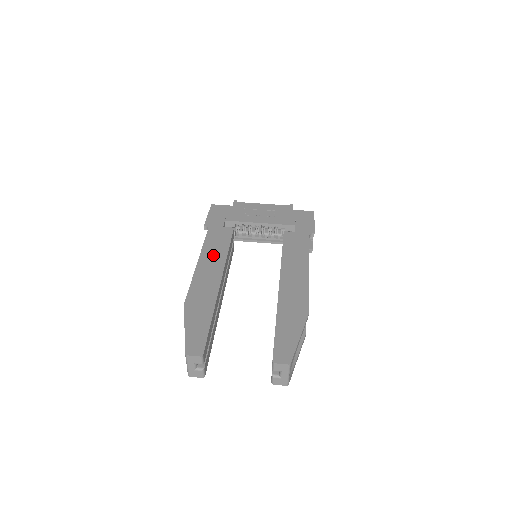
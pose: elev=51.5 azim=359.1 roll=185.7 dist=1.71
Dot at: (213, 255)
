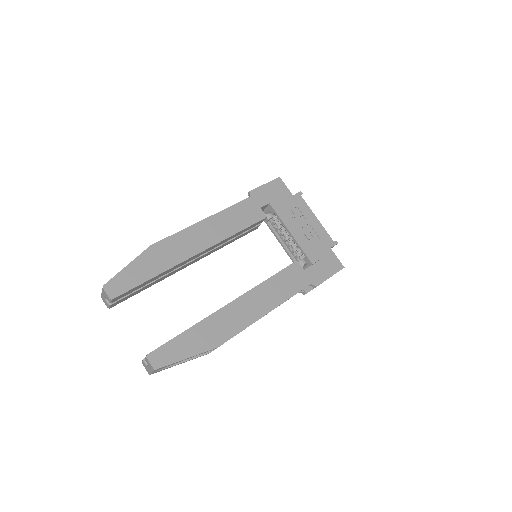
Dot at: (221, 225)
